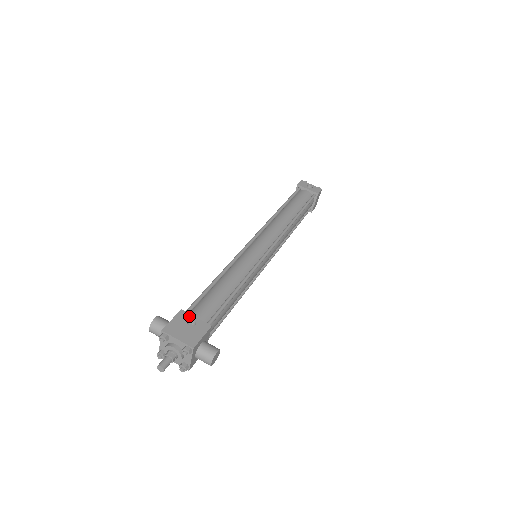
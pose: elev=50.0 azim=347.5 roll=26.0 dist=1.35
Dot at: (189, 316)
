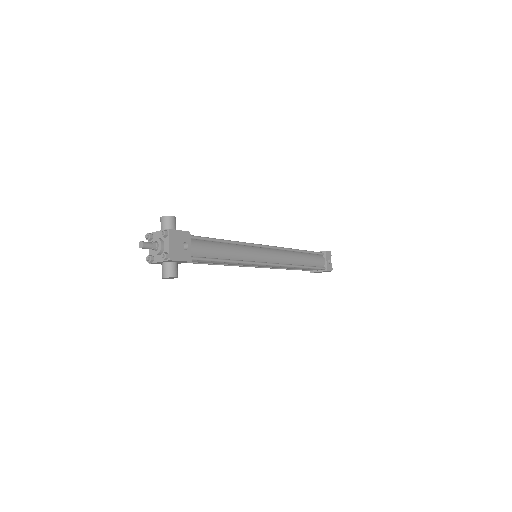
Dot at: (189, 241)
